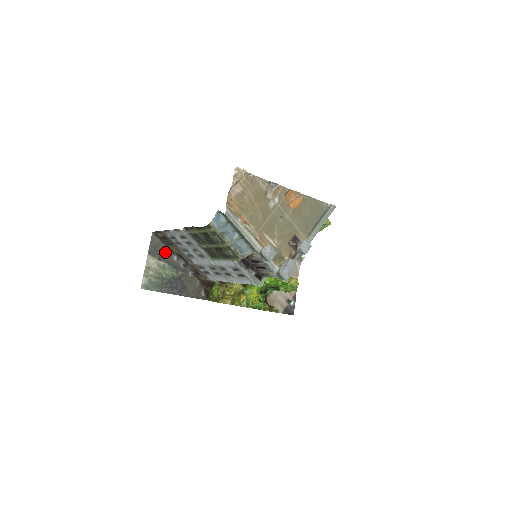
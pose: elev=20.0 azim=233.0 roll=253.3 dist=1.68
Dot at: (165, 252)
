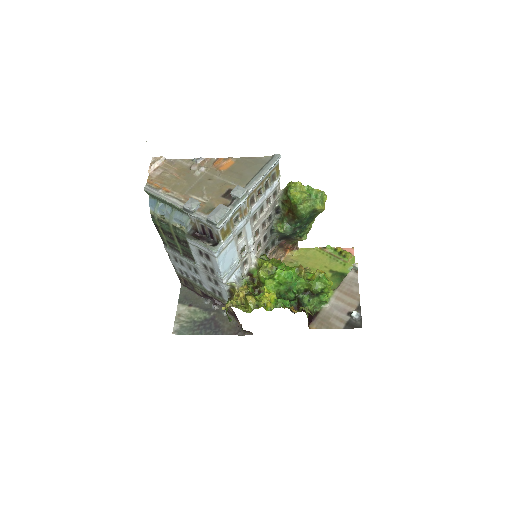
Dot at: (195, 298)
